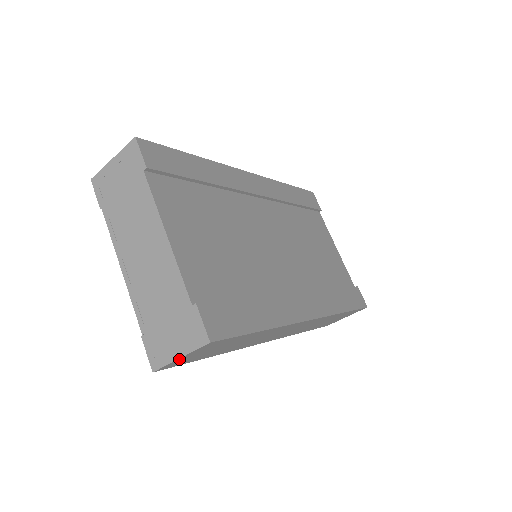
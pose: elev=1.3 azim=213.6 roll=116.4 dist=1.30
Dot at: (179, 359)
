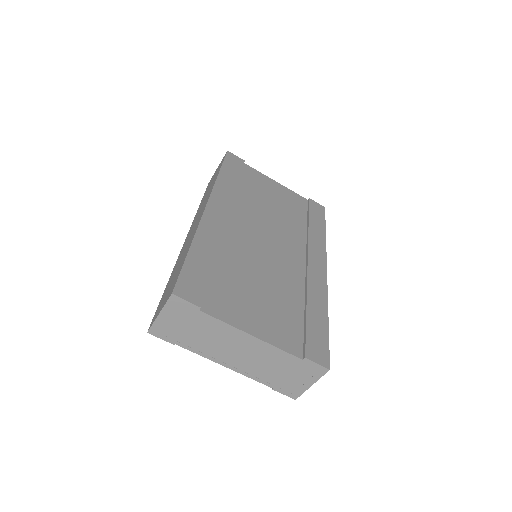
Dot at: (309, 385)
